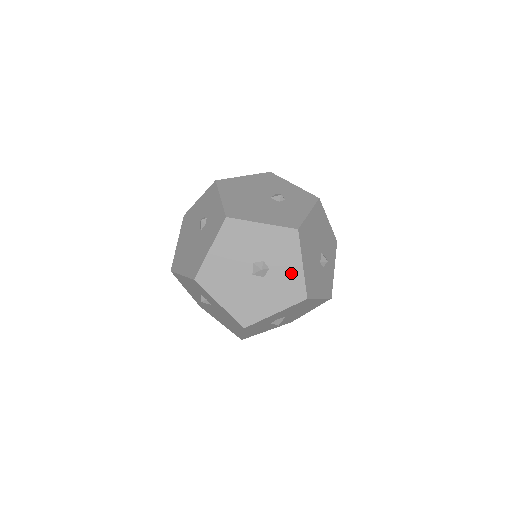
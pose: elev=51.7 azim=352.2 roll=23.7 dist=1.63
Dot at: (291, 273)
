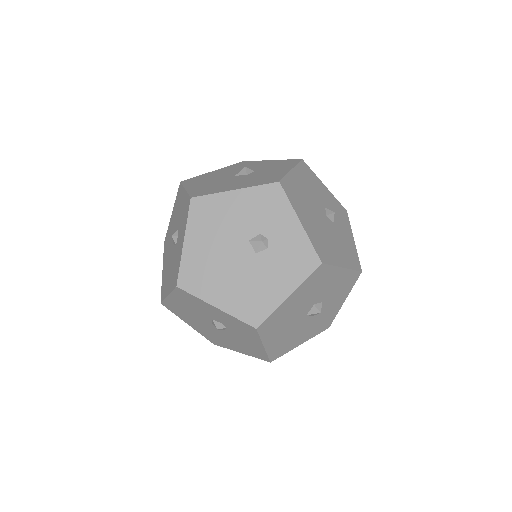
Dot at: (333, 309)
